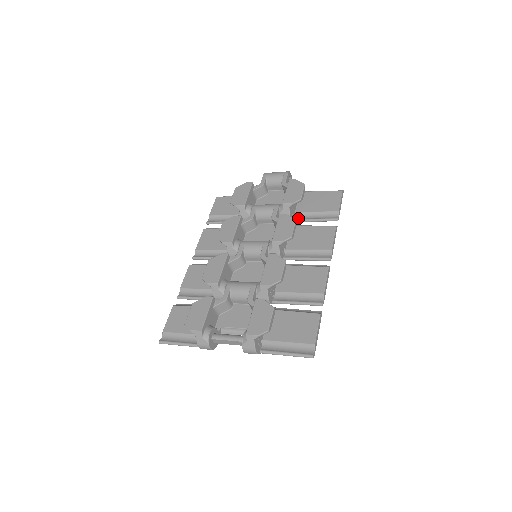
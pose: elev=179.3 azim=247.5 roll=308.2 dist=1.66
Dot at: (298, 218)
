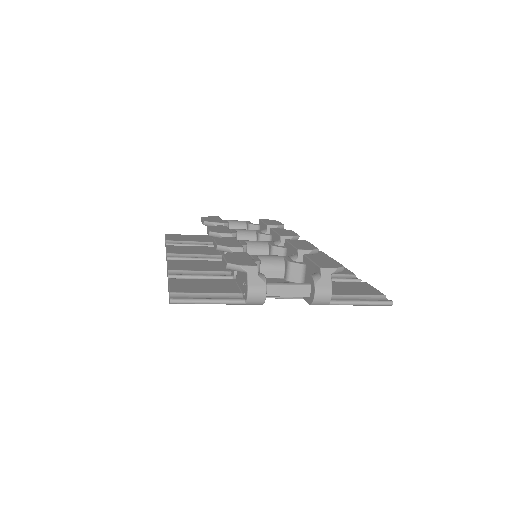
Dot at: occluded
